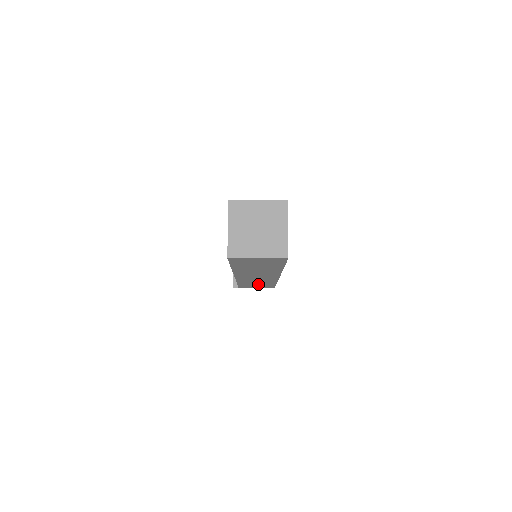
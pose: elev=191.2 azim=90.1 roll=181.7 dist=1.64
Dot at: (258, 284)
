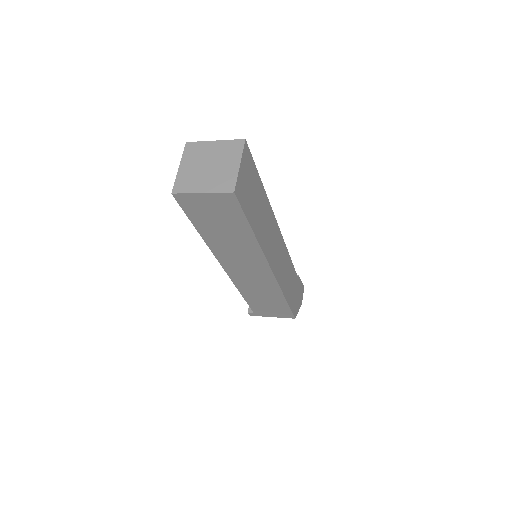
Dot at: (267, 301)
